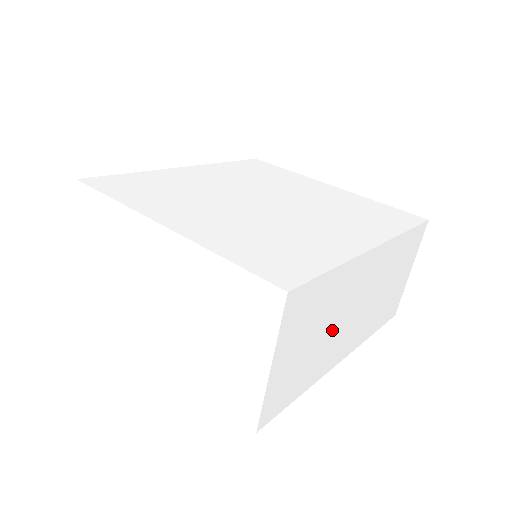
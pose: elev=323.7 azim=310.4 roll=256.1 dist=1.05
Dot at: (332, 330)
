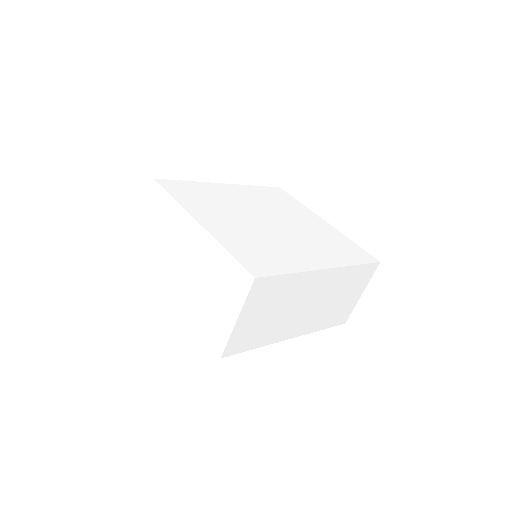
Dot at: (286, 313)
